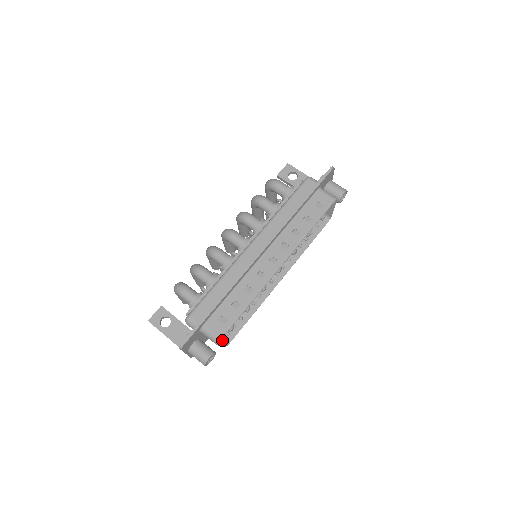
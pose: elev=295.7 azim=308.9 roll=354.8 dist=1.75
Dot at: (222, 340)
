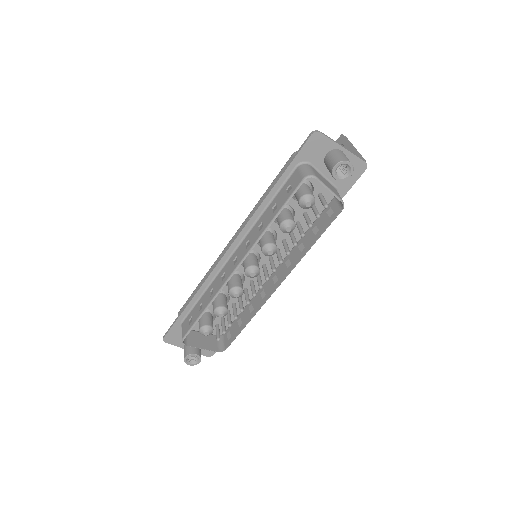
Dot at: (222, 345)
